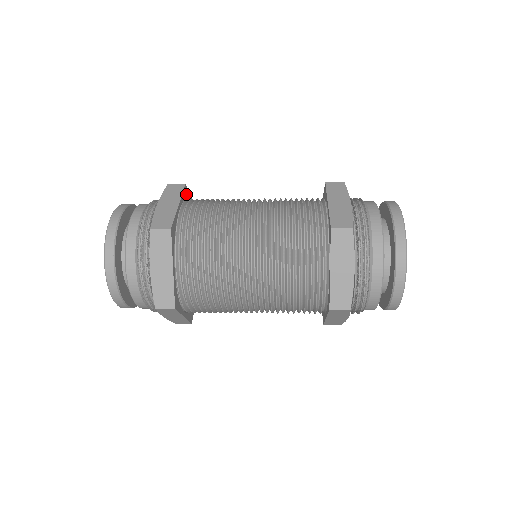
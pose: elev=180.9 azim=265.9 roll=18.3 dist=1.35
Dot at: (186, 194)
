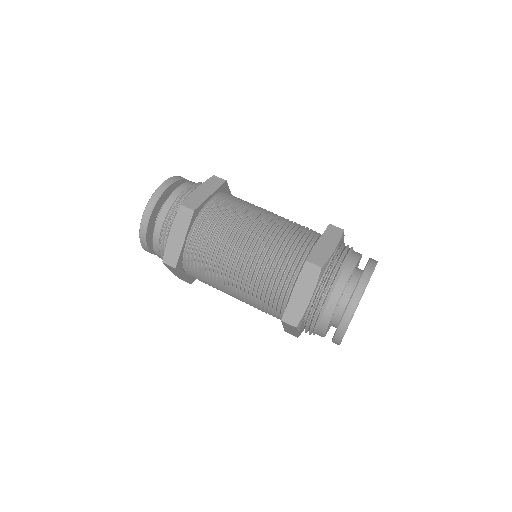
Dot at: (197, 212)
